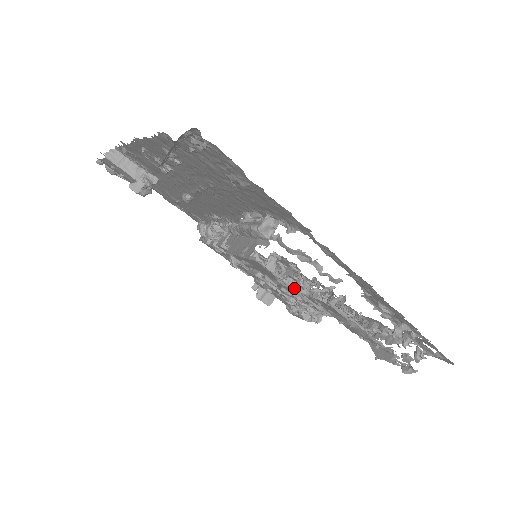
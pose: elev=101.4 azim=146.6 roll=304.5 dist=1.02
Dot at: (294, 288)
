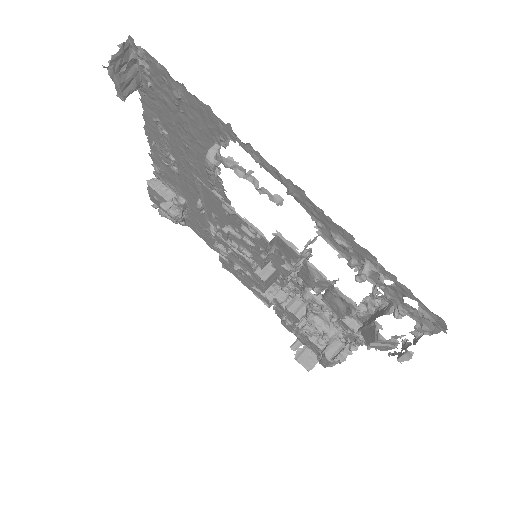
Dot at: occluded
